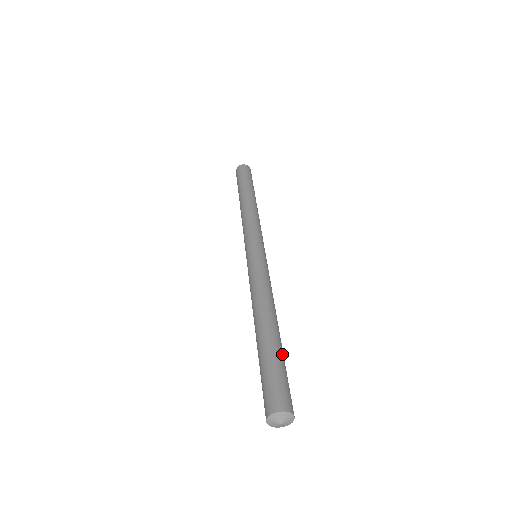
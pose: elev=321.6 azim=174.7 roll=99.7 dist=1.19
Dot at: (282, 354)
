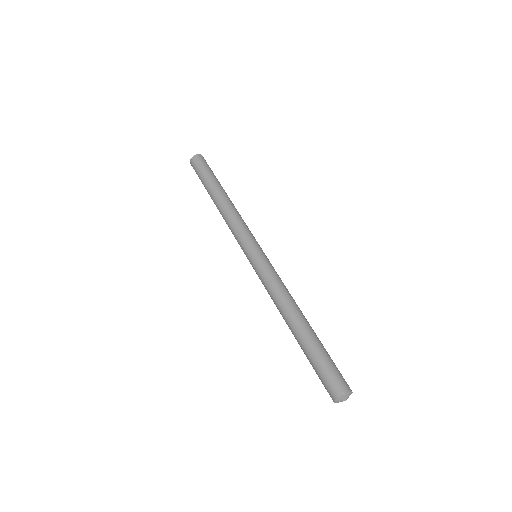
Dot at: (319, 345)
